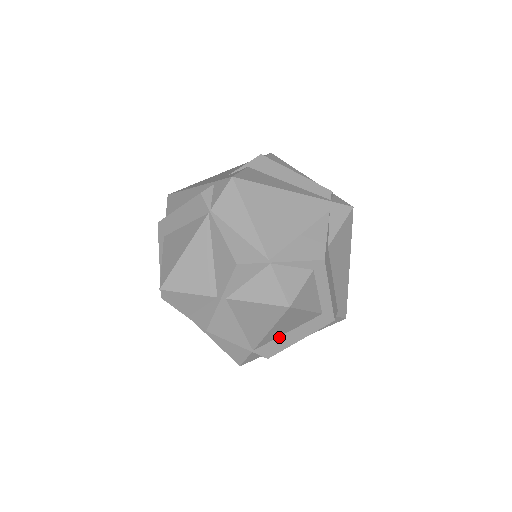
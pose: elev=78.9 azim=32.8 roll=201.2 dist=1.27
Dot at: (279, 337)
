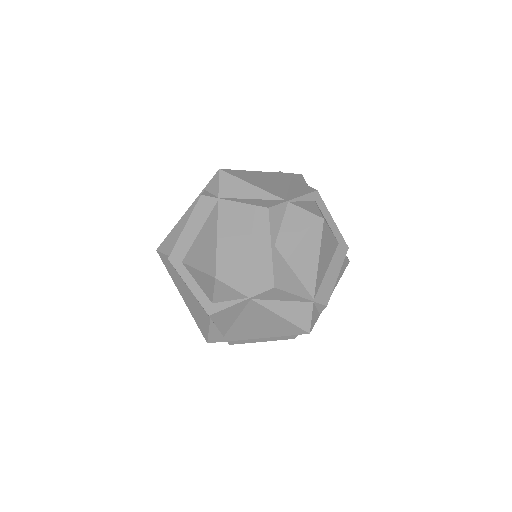
Dot at: (324, 278)
